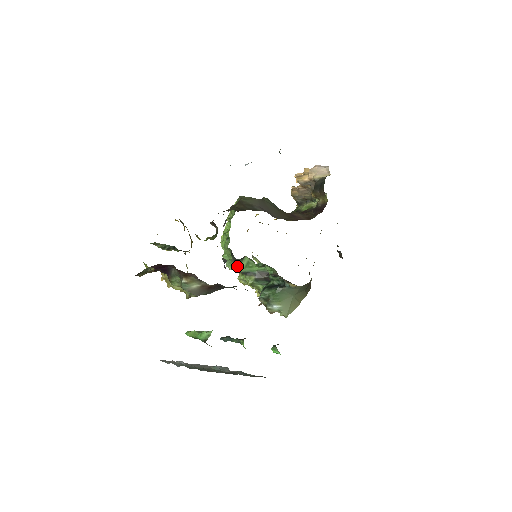
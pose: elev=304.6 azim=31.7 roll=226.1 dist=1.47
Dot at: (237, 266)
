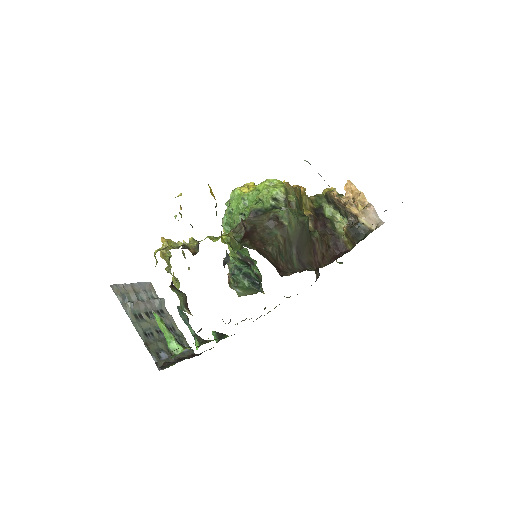
Dot at: occluded
